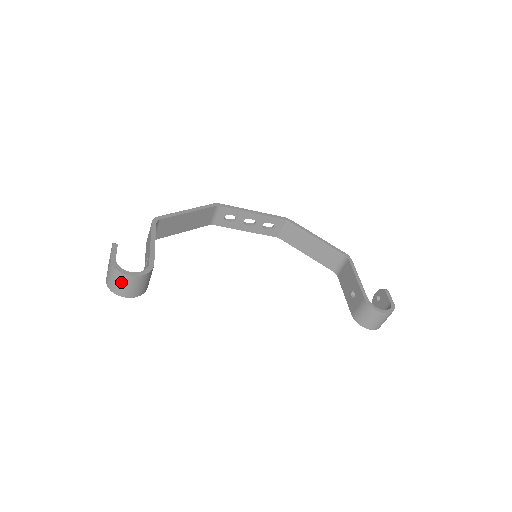
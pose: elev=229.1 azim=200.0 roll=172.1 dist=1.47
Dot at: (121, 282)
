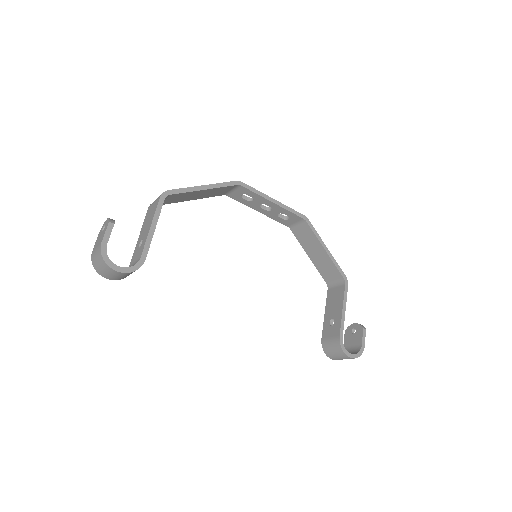
Dot at: (106, 270)
